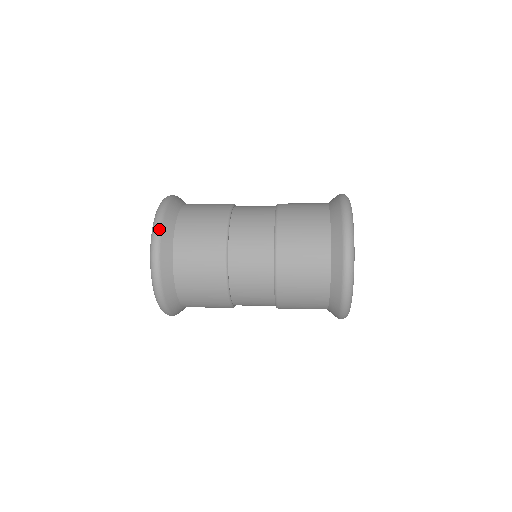
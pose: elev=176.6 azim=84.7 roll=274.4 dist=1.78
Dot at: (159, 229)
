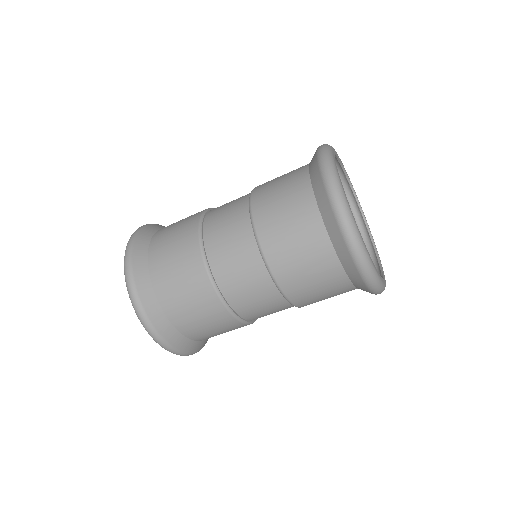
Dot at: (146, 225)
